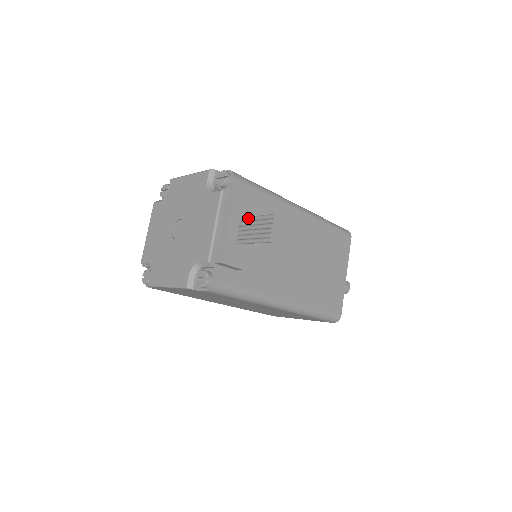
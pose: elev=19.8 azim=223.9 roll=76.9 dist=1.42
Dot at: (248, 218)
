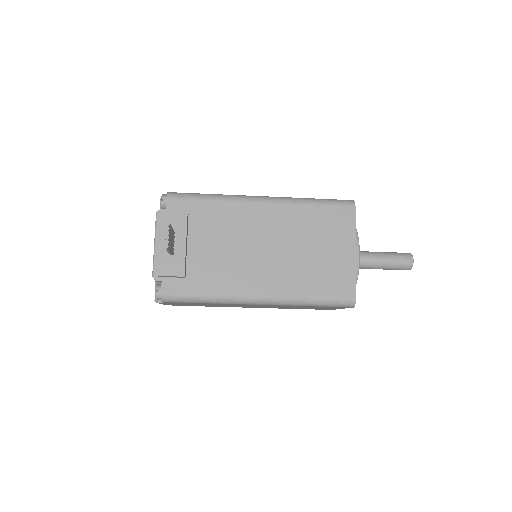
Dot at: occluded
